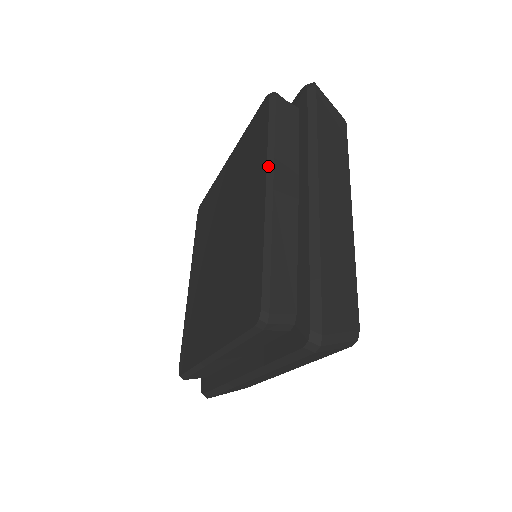
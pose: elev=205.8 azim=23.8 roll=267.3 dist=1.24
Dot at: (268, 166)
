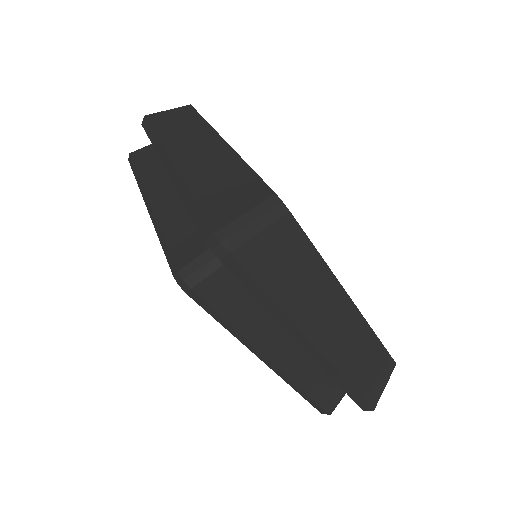
Dot at: (252, 351)
